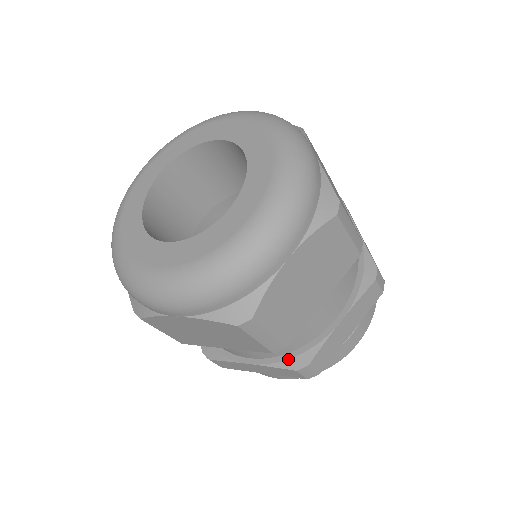
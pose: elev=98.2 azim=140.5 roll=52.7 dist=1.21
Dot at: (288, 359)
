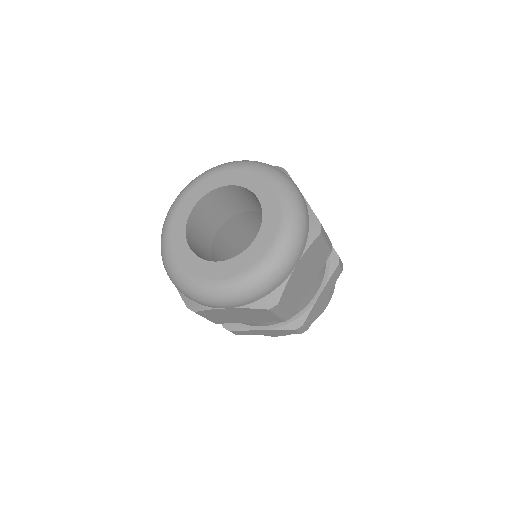
Dot at: (288, 323)
